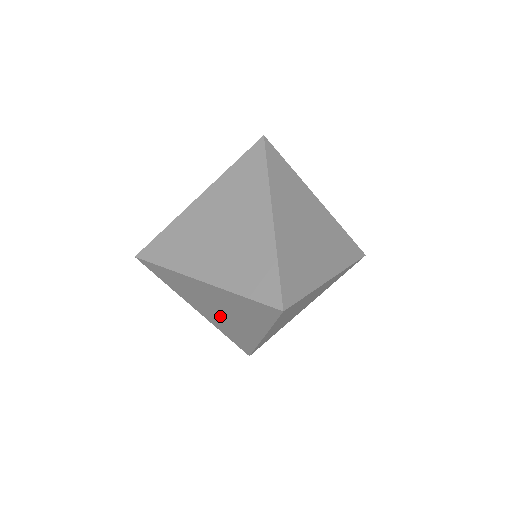
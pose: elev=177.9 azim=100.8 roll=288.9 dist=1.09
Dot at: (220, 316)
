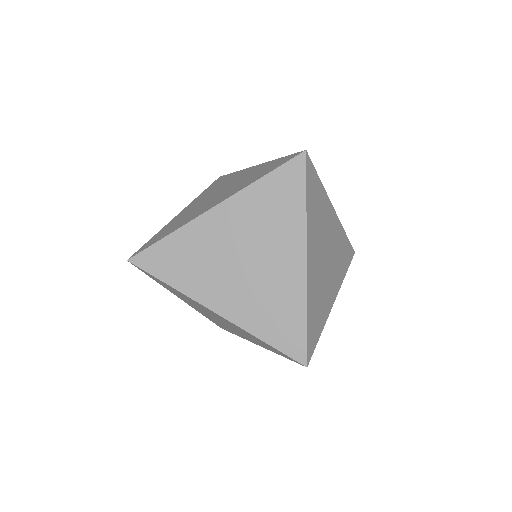
Dot at: (213, 318)
